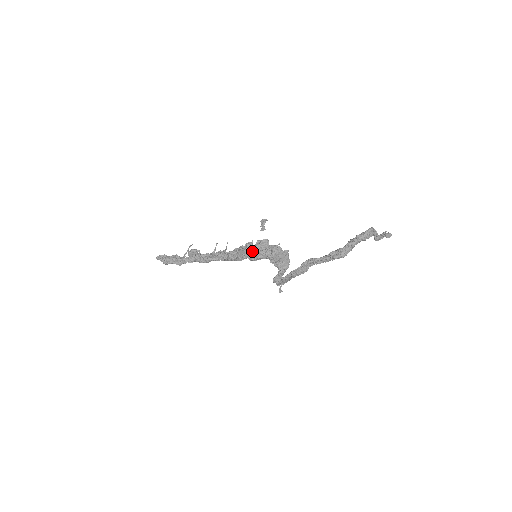
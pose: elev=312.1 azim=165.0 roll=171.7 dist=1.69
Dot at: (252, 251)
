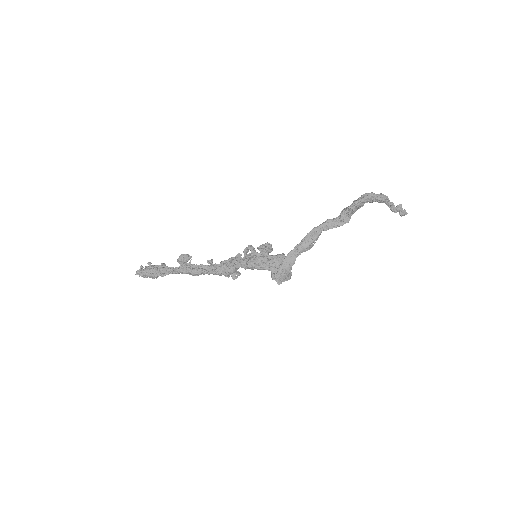
Dot at: (252, 254)
